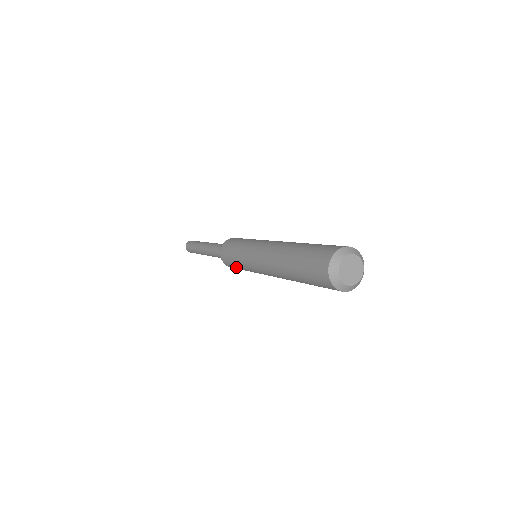
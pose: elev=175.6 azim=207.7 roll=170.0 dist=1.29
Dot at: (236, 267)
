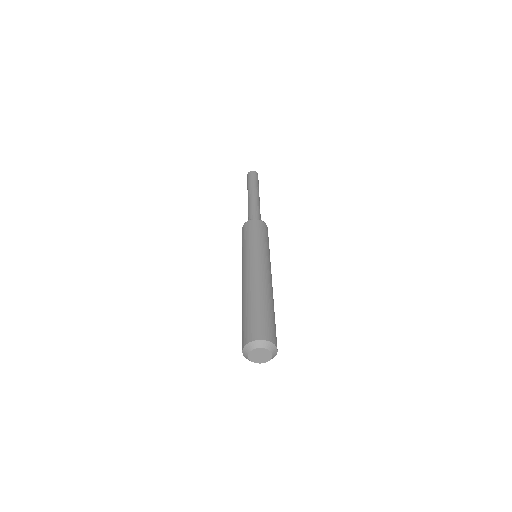
Dot at: occluded
